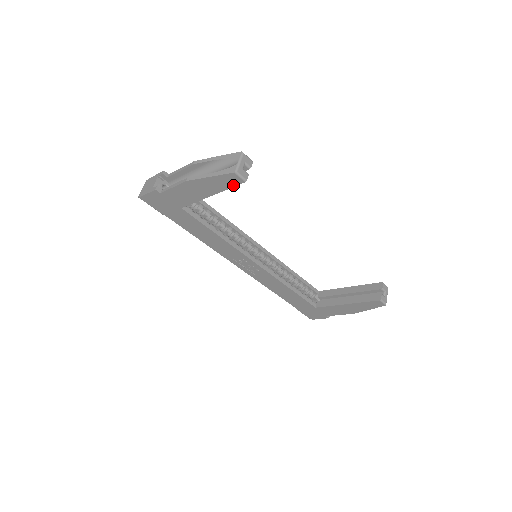
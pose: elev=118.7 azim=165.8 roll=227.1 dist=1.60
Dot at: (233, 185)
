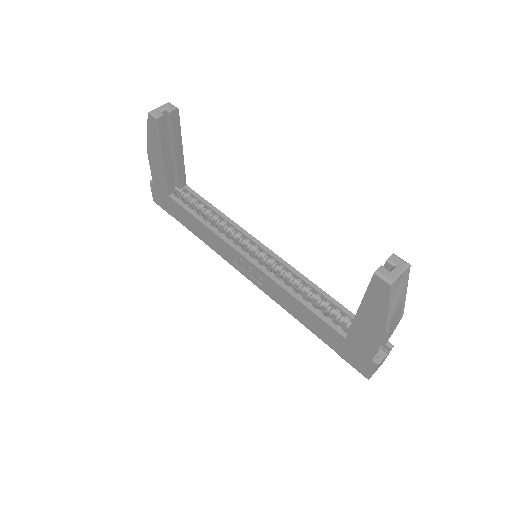
Dot at: (158, 132)
